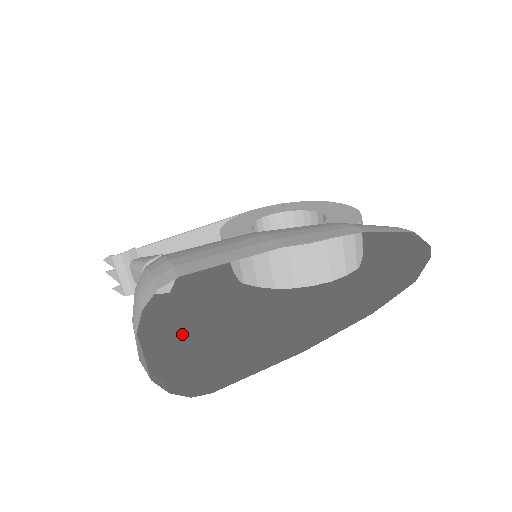
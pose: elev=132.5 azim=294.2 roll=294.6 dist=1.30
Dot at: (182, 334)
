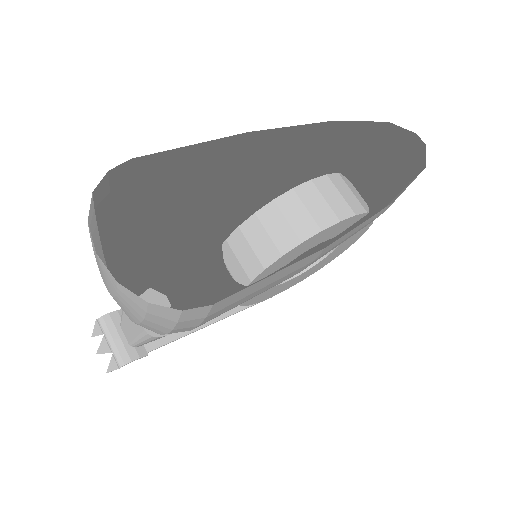
Dot at: occluded
